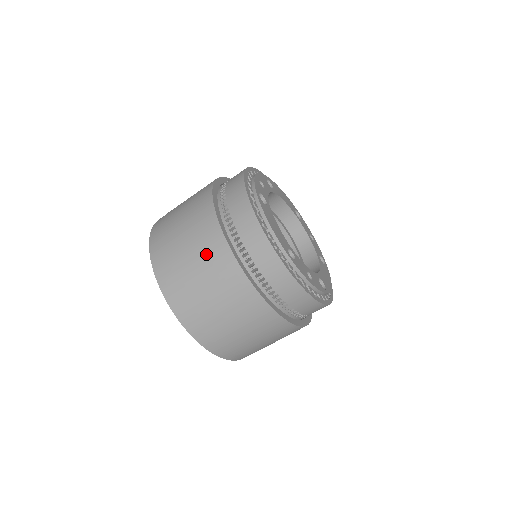
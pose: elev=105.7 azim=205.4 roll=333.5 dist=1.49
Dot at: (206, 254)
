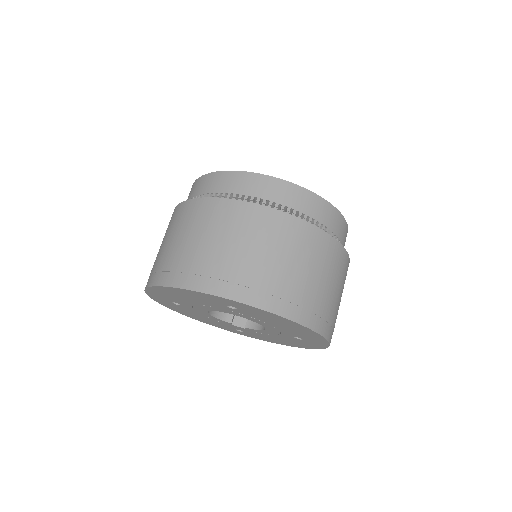
Dot at: (249, 230)
